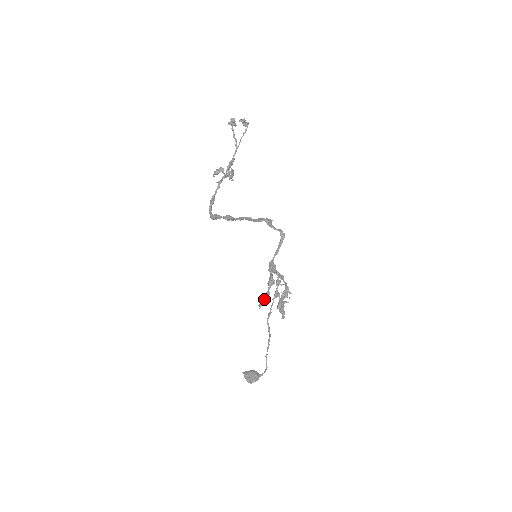
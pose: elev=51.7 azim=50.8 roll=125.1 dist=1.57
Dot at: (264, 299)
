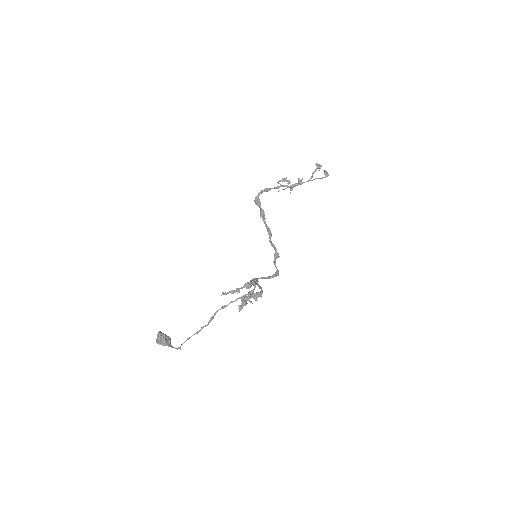
Dot at: (233, 290)
